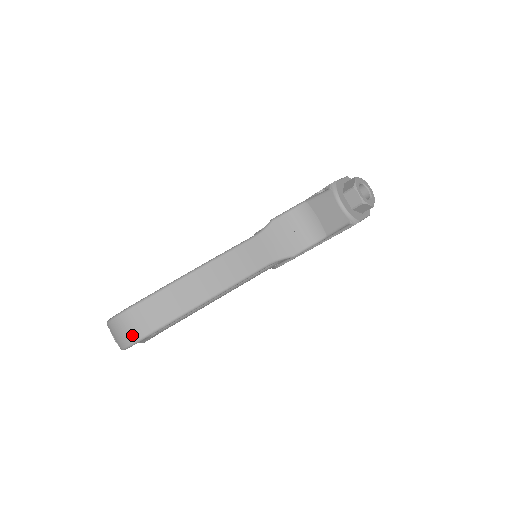
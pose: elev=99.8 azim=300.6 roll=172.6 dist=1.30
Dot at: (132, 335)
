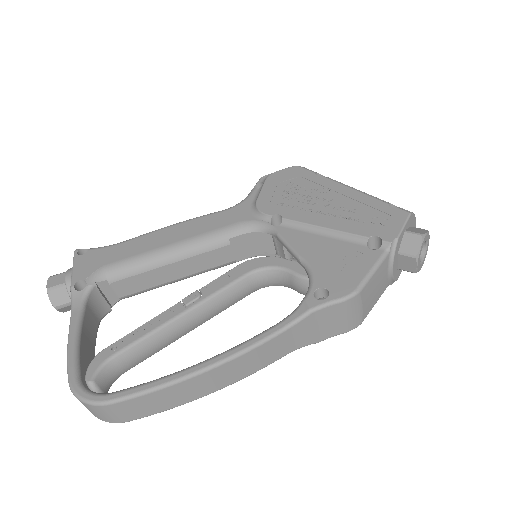
Dot at: (109, 419)
